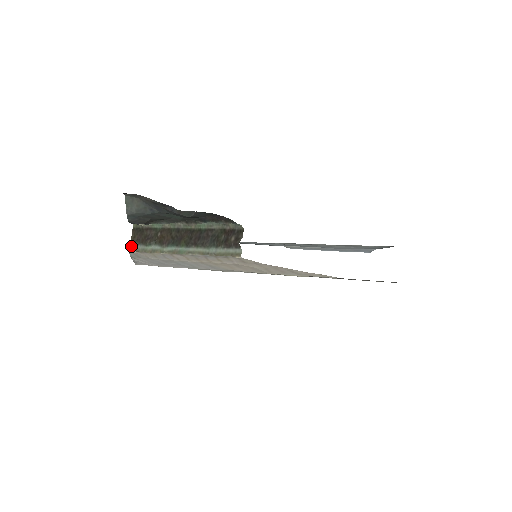
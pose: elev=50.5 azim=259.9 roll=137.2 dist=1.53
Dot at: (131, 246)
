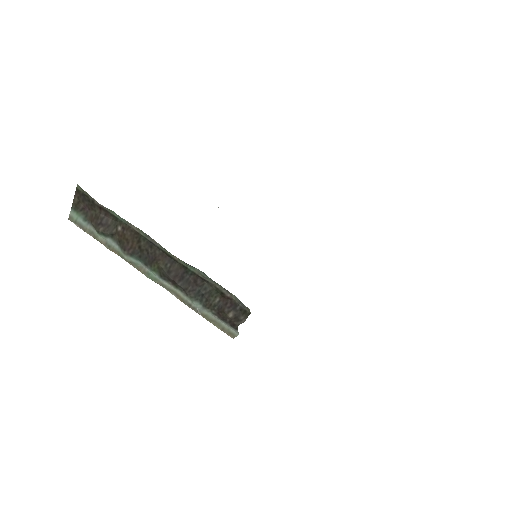
Dot at: (72, 214)
